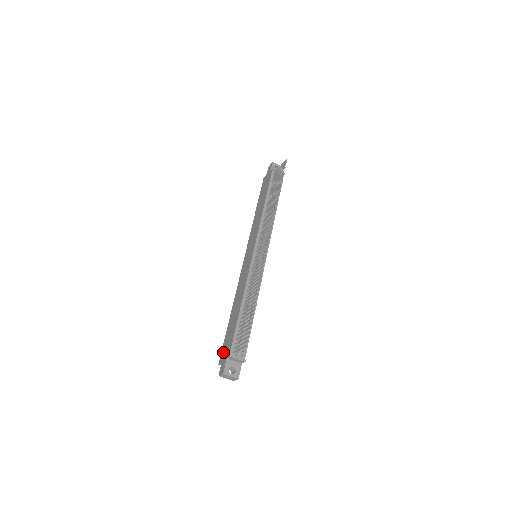
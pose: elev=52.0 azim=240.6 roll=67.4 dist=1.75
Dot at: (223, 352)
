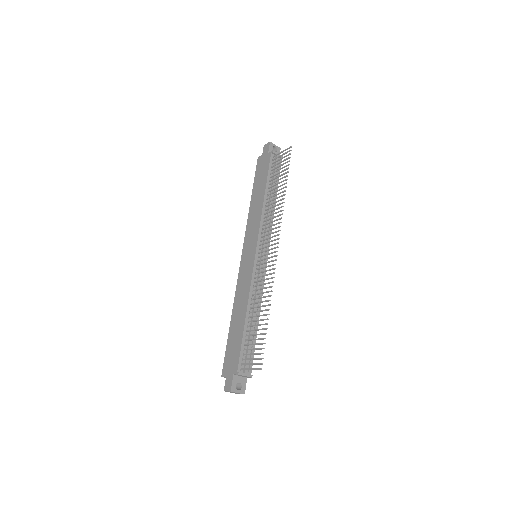
Dot at: (227, 365)
